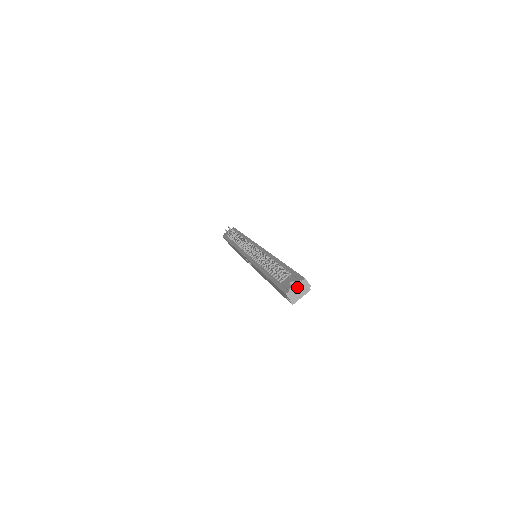
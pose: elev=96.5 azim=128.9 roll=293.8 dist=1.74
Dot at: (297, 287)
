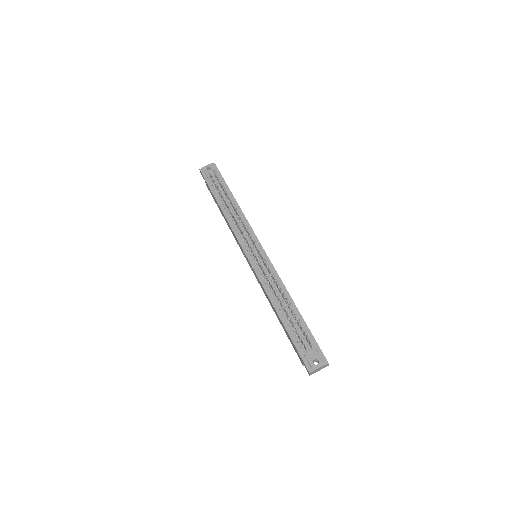
Dot at: (320, 368)
